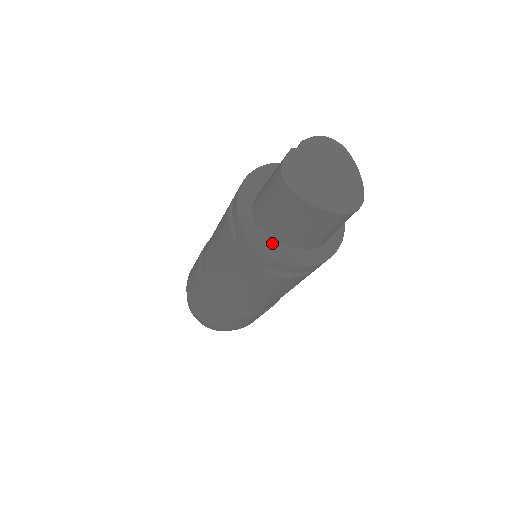
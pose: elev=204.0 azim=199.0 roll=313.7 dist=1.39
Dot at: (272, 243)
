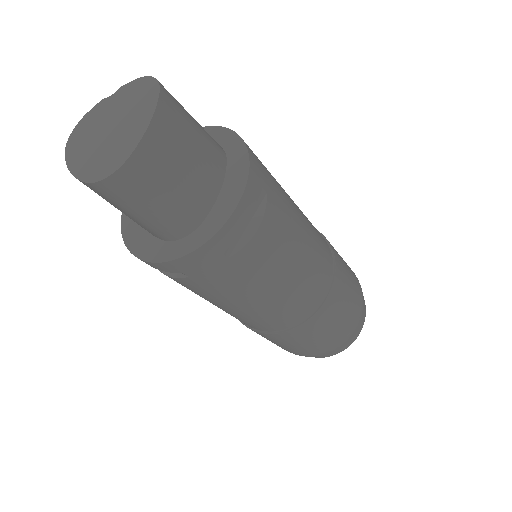
Dot at: (136, 224)
